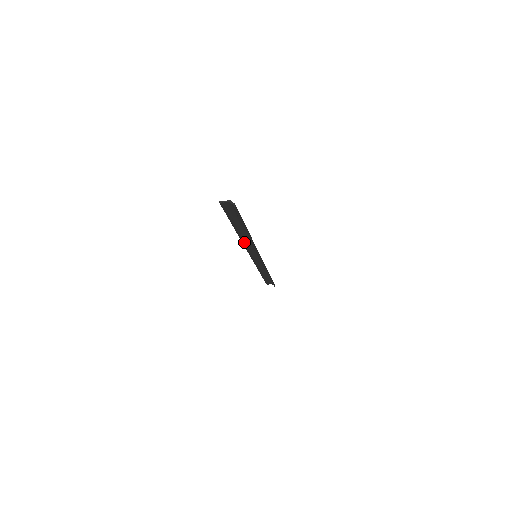
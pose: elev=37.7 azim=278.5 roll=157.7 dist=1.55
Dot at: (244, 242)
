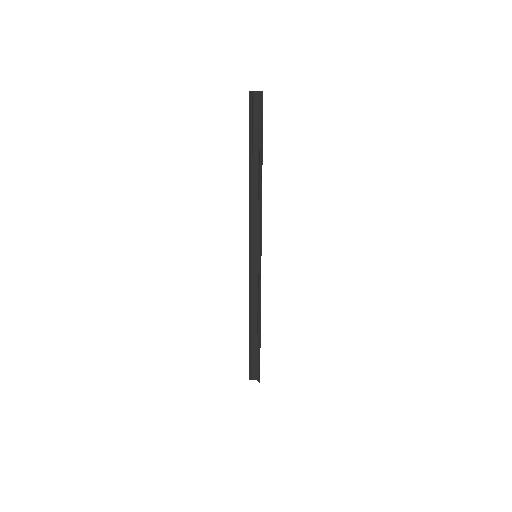
Dot at: (251, 206)
